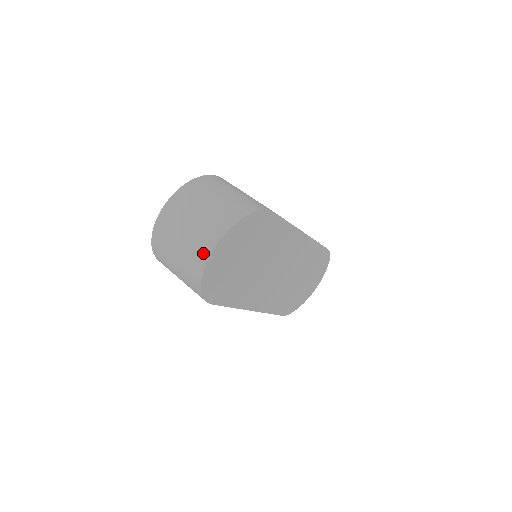
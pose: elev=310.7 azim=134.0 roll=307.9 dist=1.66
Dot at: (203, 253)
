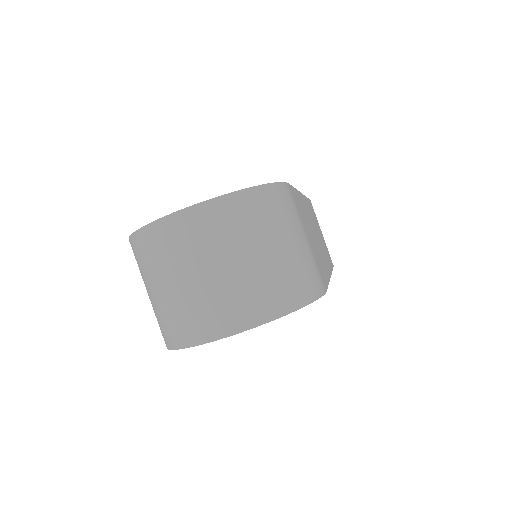
Dot at: (204, 329)
